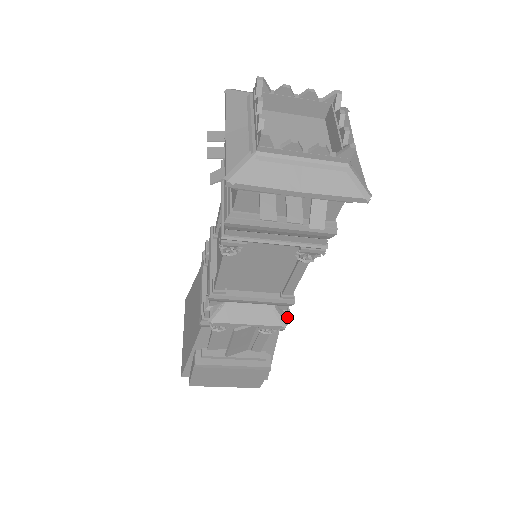
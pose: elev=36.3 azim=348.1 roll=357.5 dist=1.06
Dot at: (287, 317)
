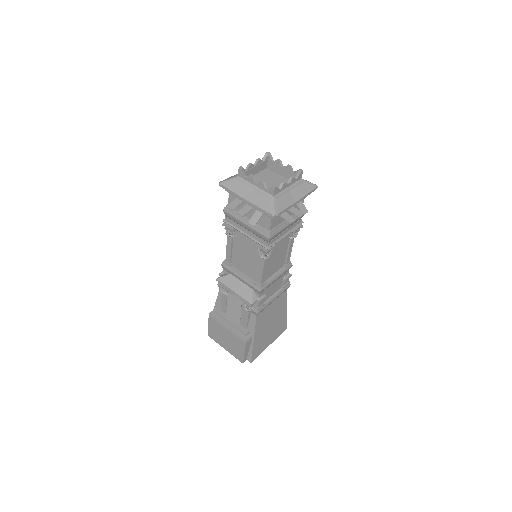
Dot at: (258, 303)
